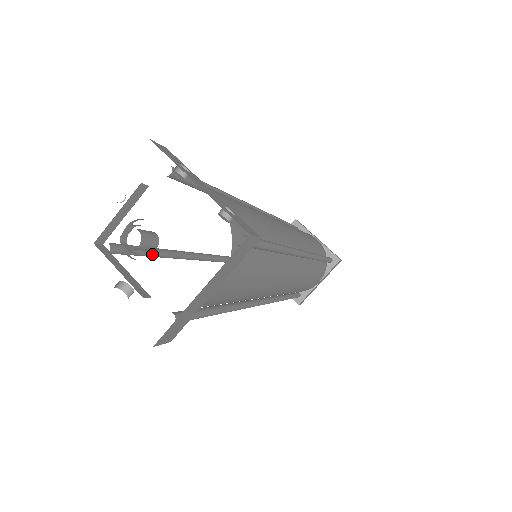
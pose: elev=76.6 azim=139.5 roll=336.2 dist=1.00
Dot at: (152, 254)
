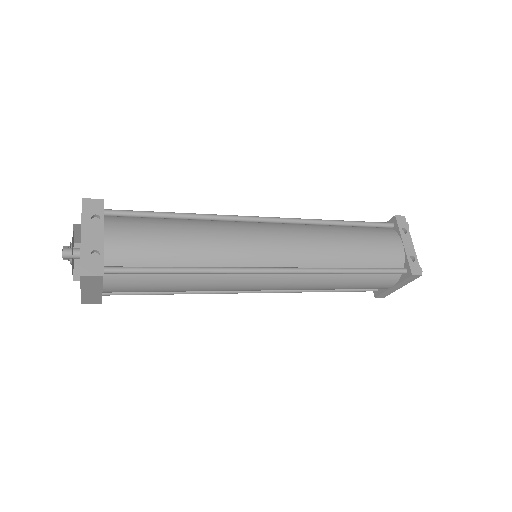
Dot at: occluded
